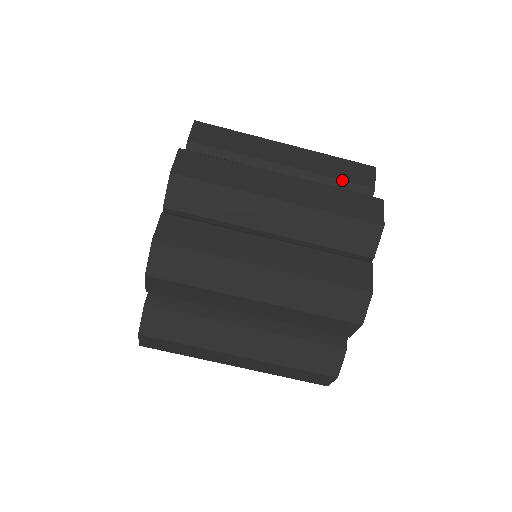
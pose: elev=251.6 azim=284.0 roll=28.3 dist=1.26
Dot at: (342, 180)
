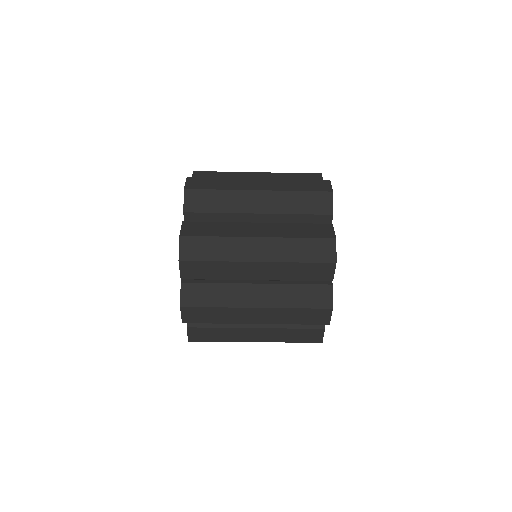
Dot at: (306, 214)
